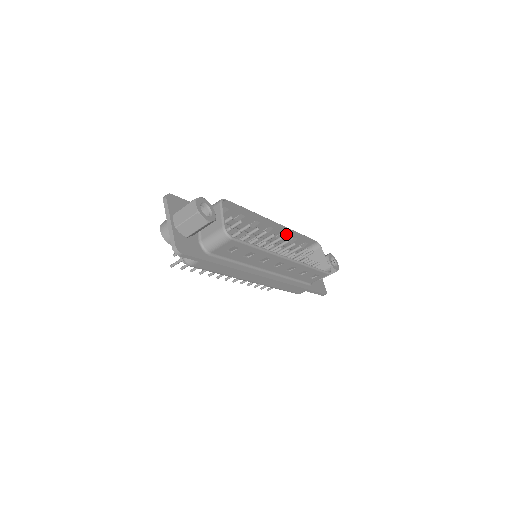
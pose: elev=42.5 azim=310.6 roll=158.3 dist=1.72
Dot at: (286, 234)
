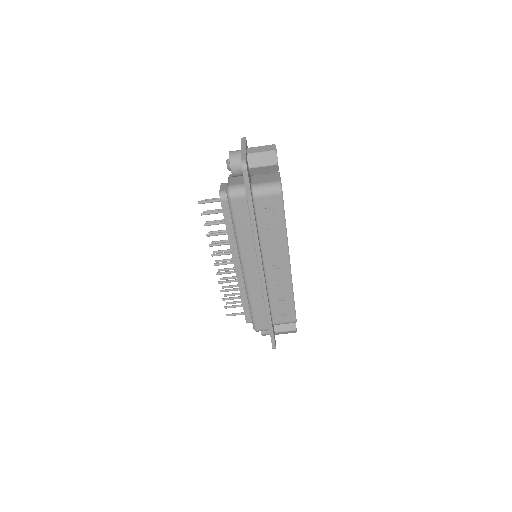
Dot at: occluded
